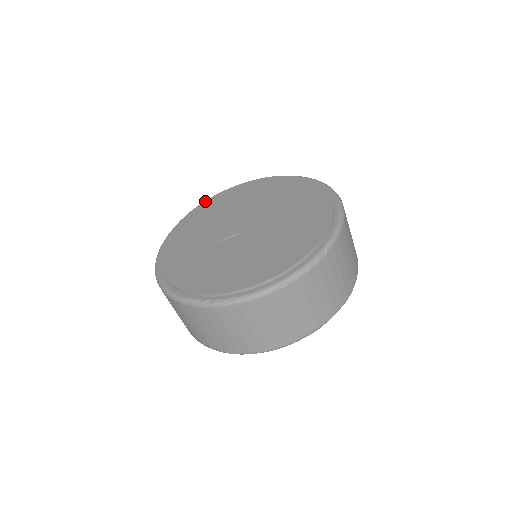
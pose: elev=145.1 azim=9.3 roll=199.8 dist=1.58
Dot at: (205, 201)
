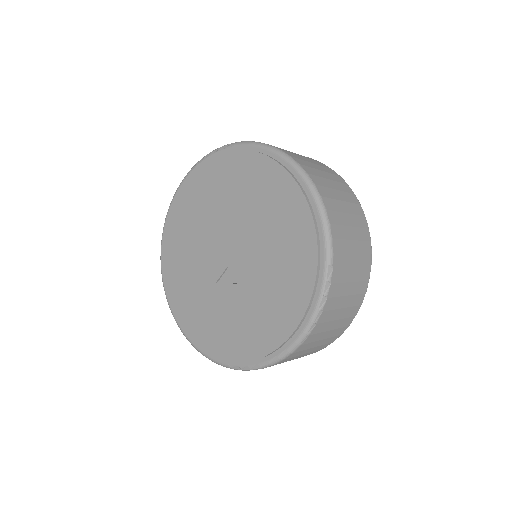
Dot at: (166, 222)
